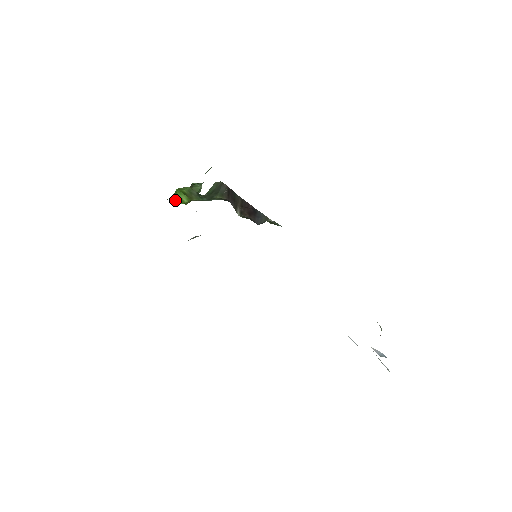
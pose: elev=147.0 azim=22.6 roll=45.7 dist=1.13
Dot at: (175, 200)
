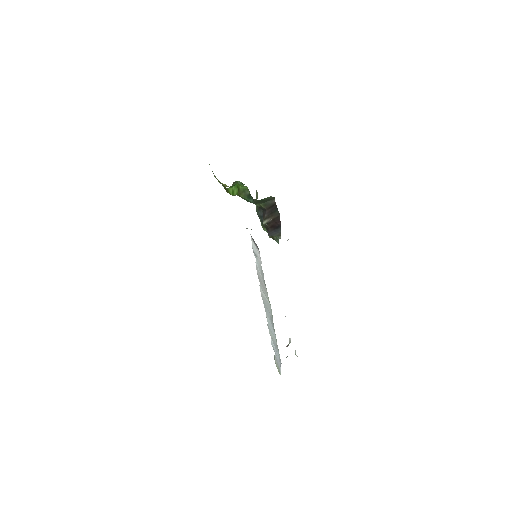
Dot at: (229, 189)
